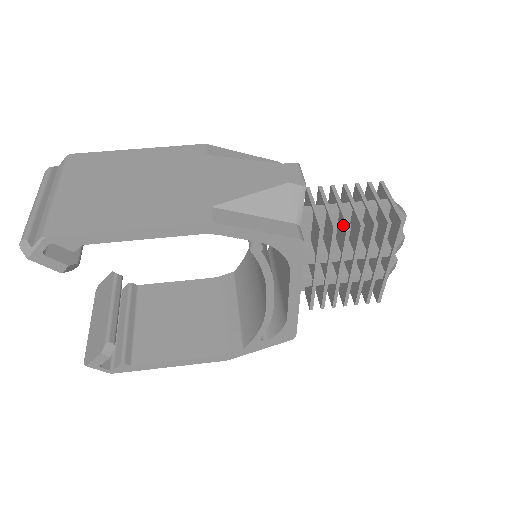
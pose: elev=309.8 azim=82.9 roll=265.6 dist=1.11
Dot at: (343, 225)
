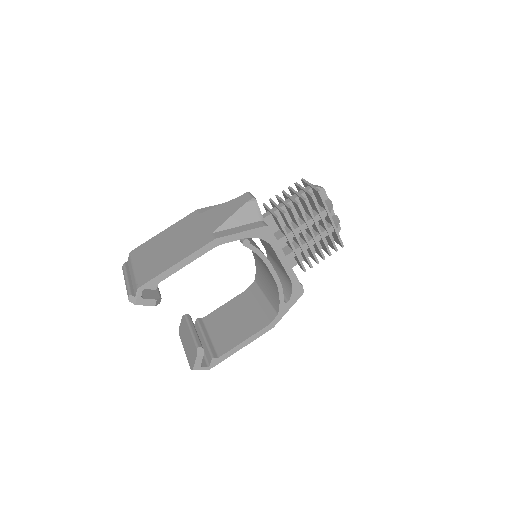
Dot at: (289, 211)
